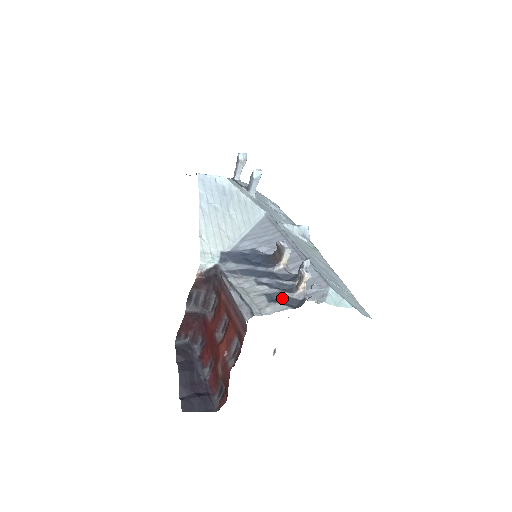
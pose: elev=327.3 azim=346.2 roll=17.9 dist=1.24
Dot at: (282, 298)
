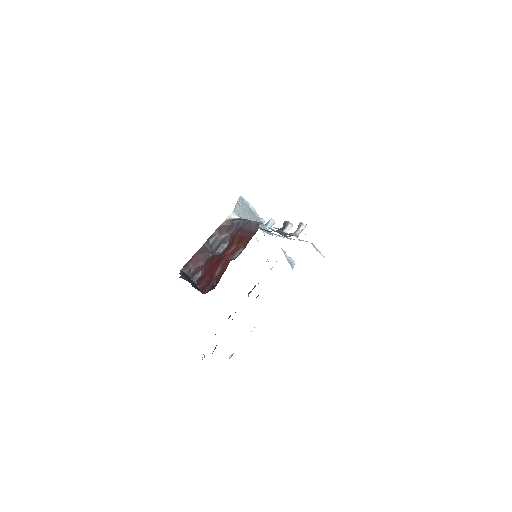
Dot at: (283, 232)
